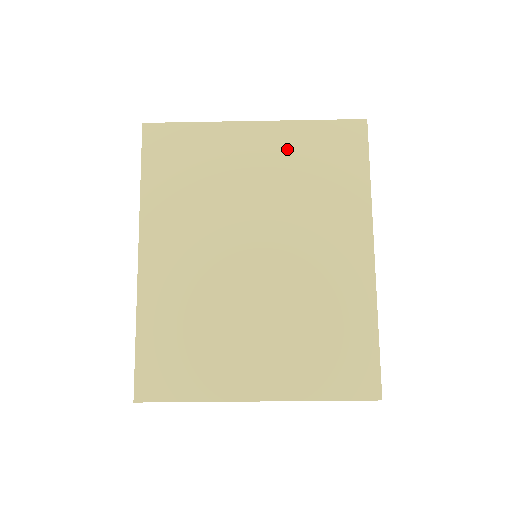
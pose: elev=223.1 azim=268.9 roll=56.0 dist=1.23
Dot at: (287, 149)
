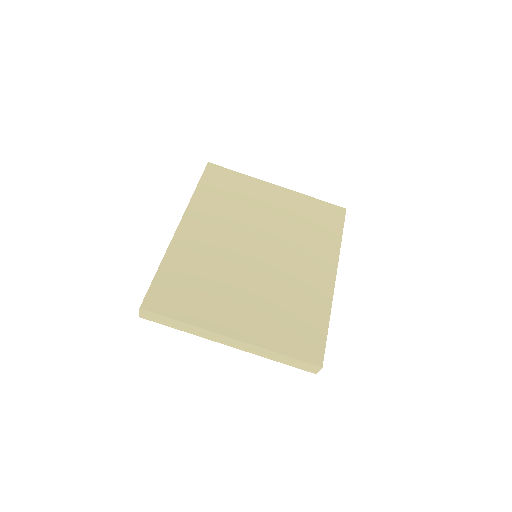
Dot at: (294, 205)
